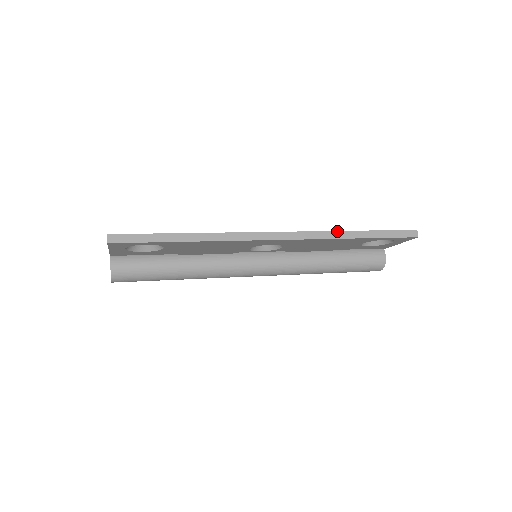
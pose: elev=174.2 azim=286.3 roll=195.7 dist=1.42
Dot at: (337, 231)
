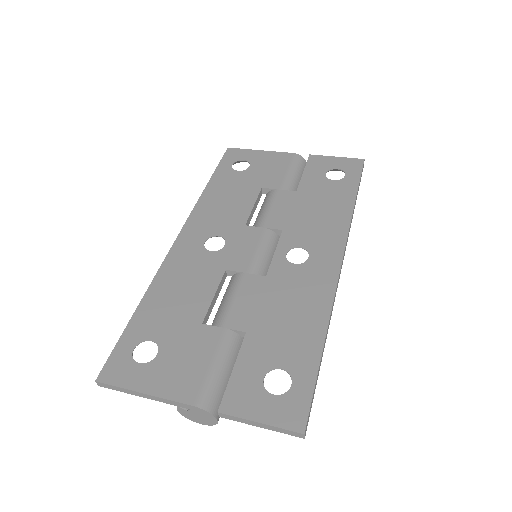
Dot at: (352, 215)
